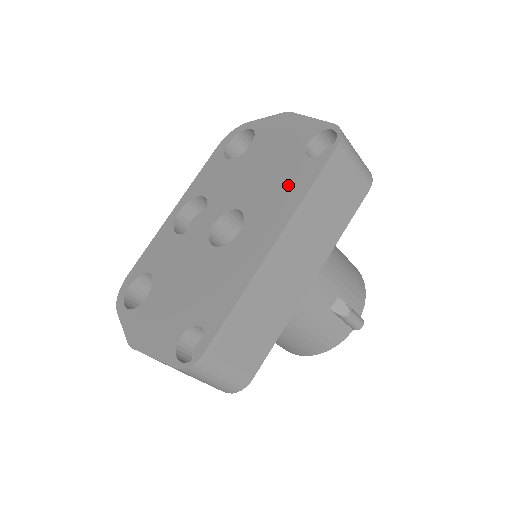
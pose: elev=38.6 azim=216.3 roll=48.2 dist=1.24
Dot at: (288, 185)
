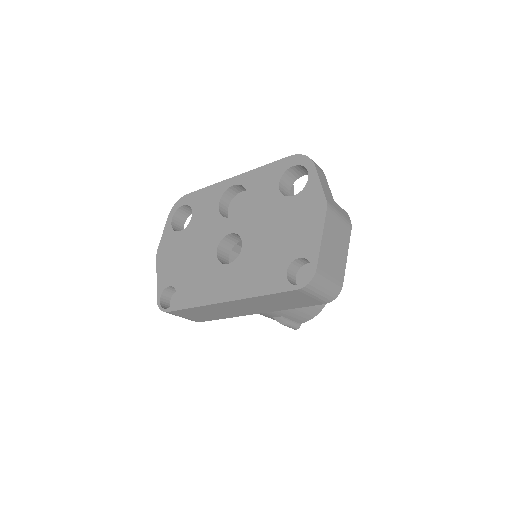
Dot at: (264, 273)
